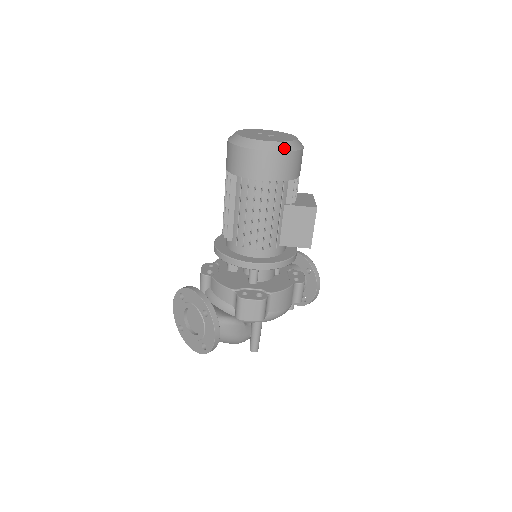
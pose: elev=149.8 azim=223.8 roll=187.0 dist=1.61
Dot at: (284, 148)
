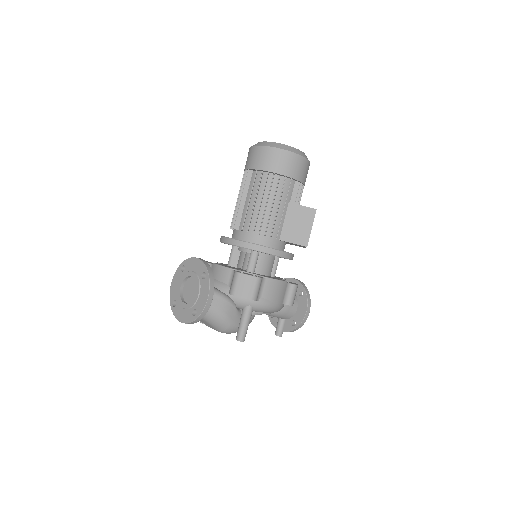
Dot at: (295, 151)
